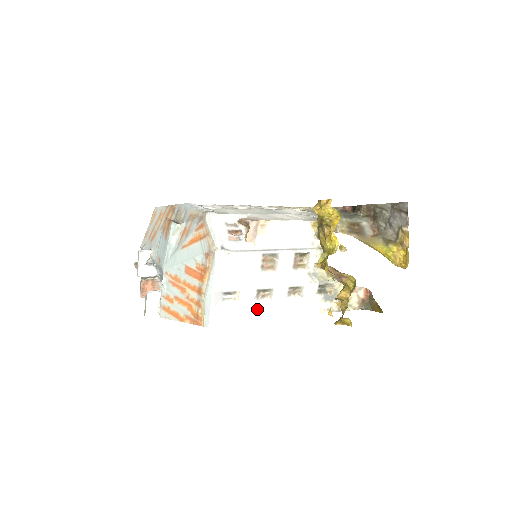
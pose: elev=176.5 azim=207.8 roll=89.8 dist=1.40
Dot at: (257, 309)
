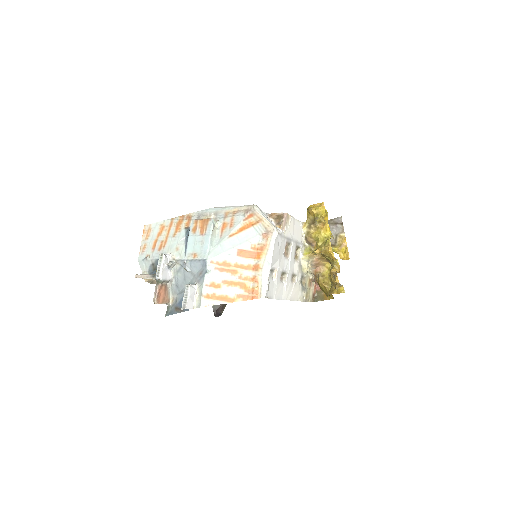
Dot at: (280, 289)
